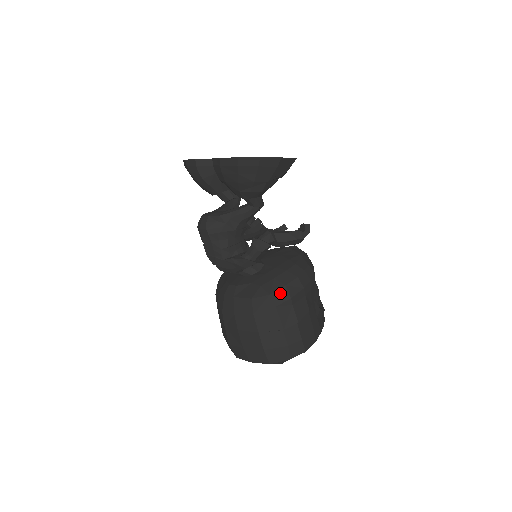
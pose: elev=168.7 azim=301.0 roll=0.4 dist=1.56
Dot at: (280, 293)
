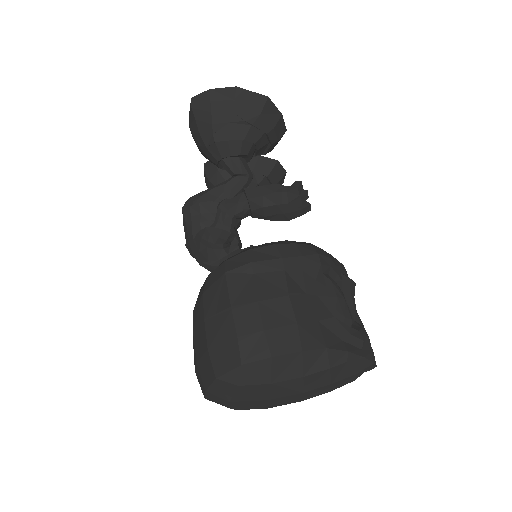
Dot at: (238, 258)
